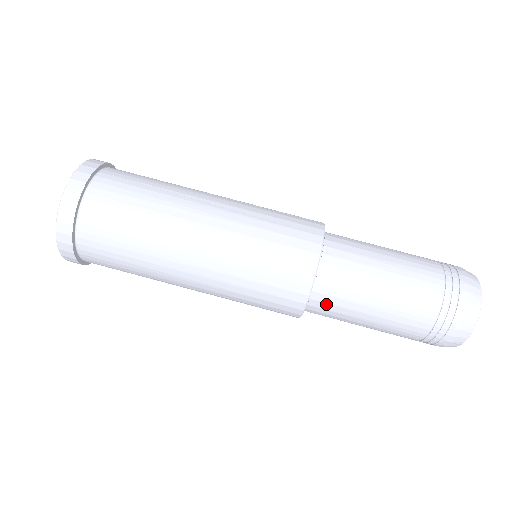
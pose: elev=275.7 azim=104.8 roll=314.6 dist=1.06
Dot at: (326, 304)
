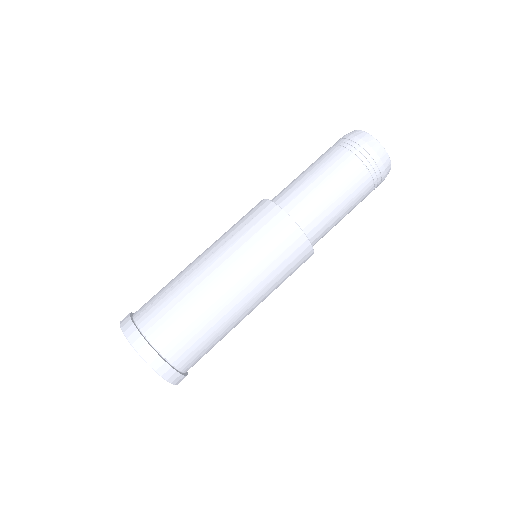
Dot at: (316, 228)
